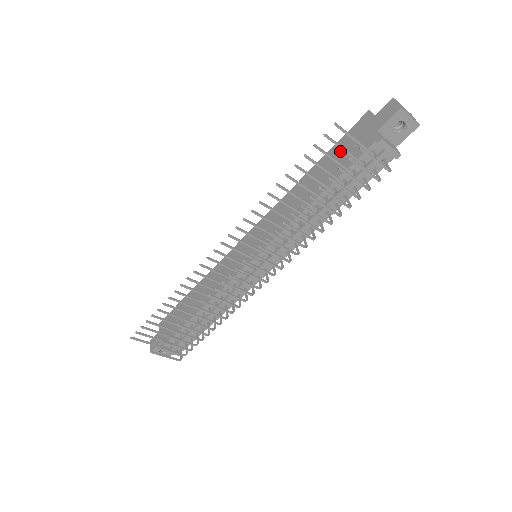
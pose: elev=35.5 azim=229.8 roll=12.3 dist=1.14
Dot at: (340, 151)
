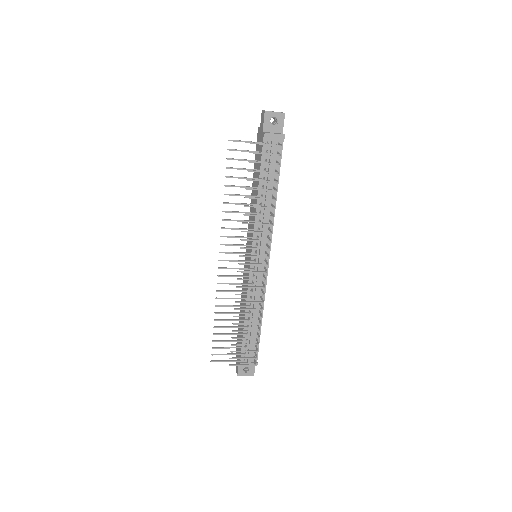
Dot at: (257, 158)
